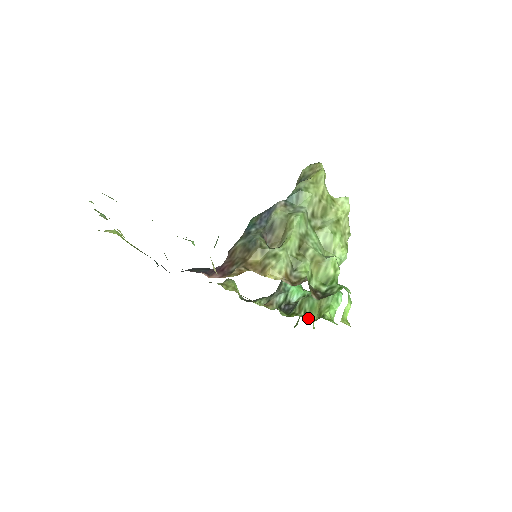
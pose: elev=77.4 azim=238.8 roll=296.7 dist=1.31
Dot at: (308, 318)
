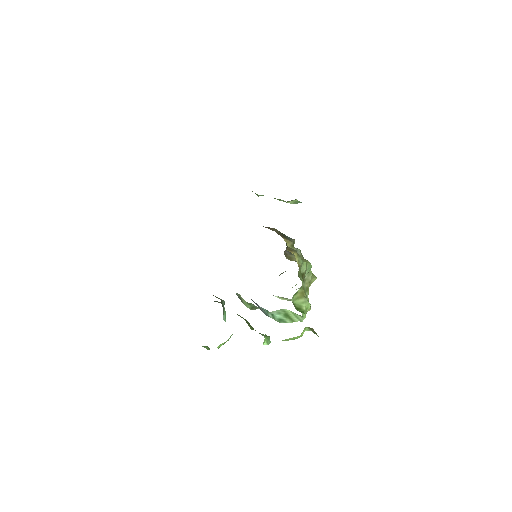
Dot at: occluded
